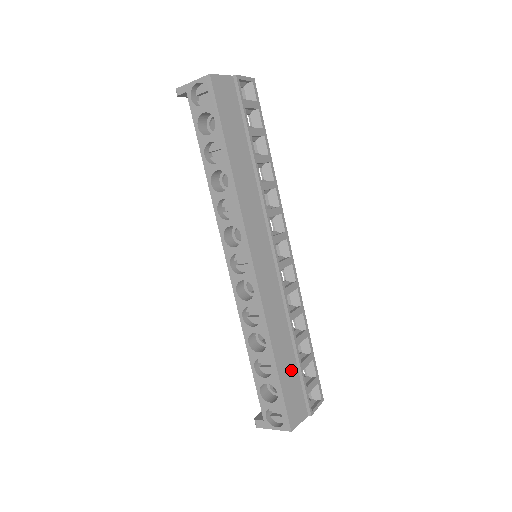
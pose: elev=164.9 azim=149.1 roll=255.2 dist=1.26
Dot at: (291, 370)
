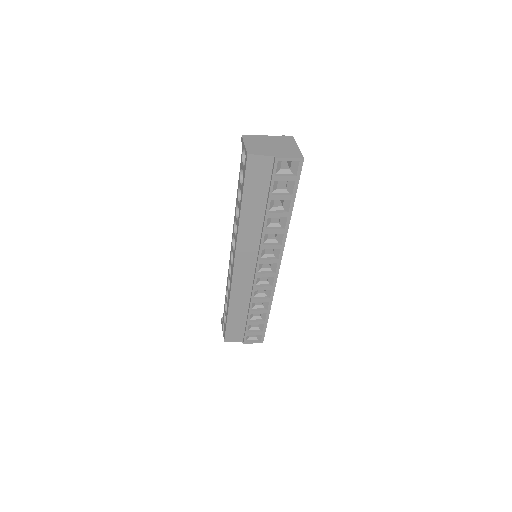
Dot at: (240, 320)
